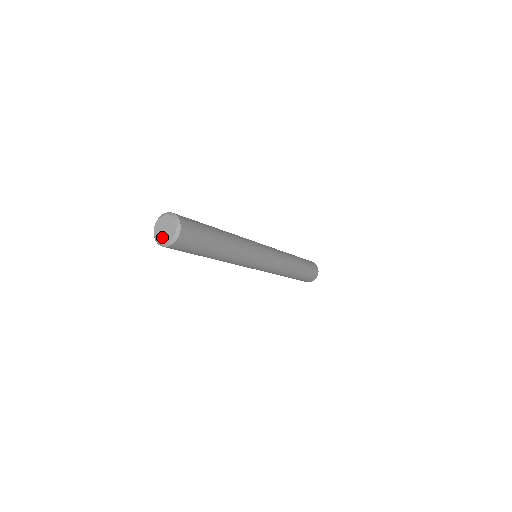
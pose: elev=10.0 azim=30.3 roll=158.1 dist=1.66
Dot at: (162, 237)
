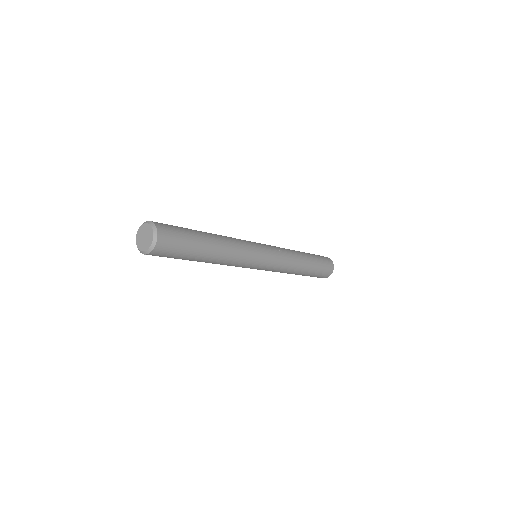
Dot at: (144, 245)
